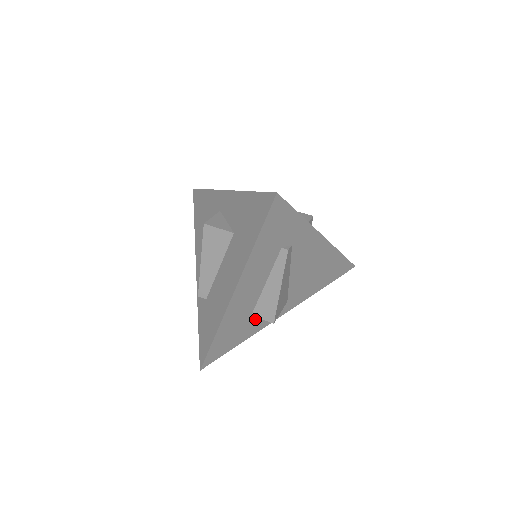
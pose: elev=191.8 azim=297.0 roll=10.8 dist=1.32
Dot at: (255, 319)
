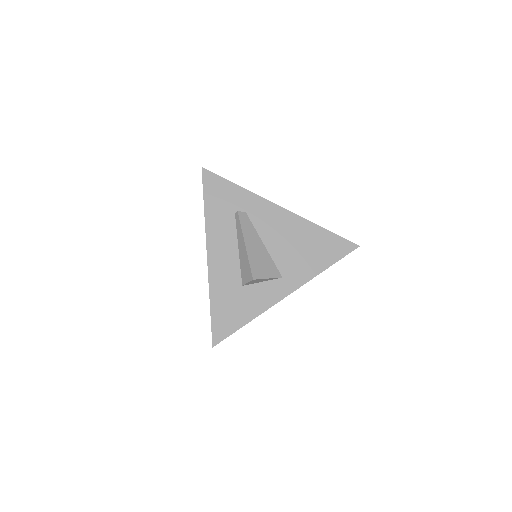
Dot at: (251, 292)
